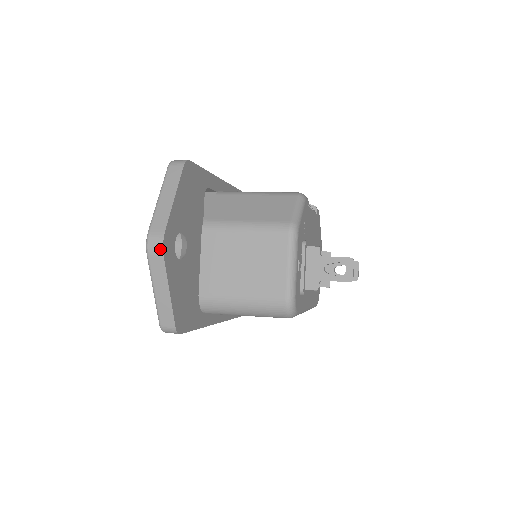
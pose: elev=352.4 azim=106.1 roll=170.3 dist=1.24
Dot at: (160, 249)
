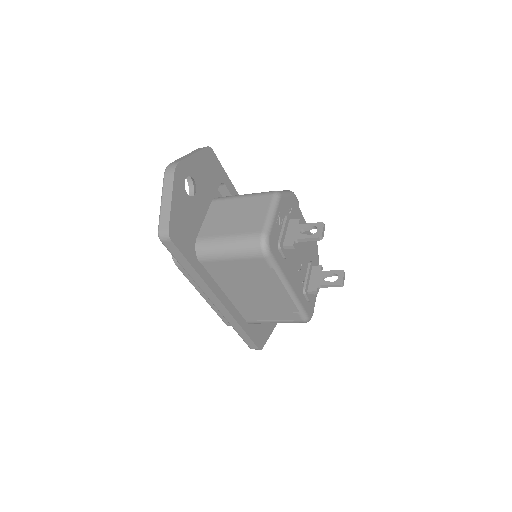
Dot at: (173, 169)
